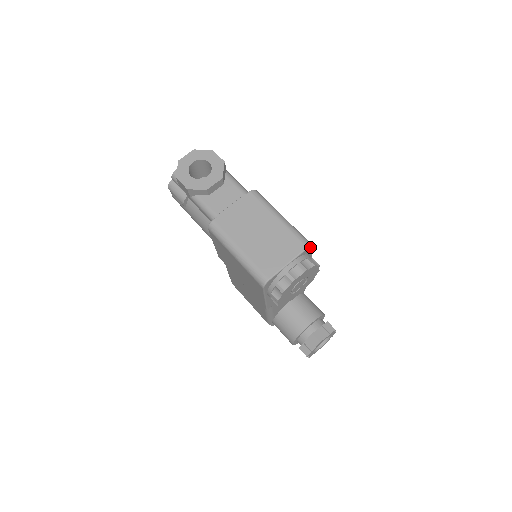
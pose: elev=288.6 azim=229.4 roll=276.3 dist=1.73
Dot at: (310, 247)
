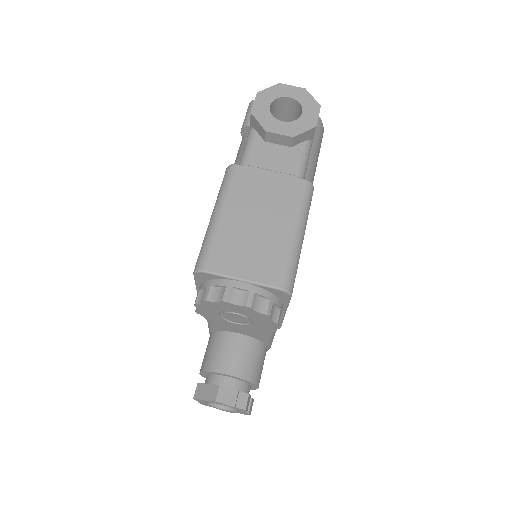
Dot at: (286, 292)
